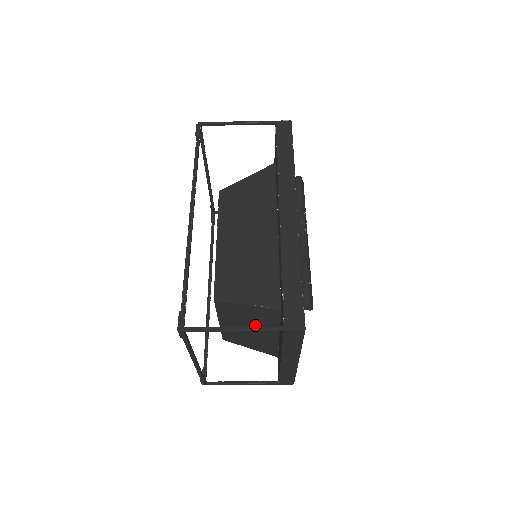
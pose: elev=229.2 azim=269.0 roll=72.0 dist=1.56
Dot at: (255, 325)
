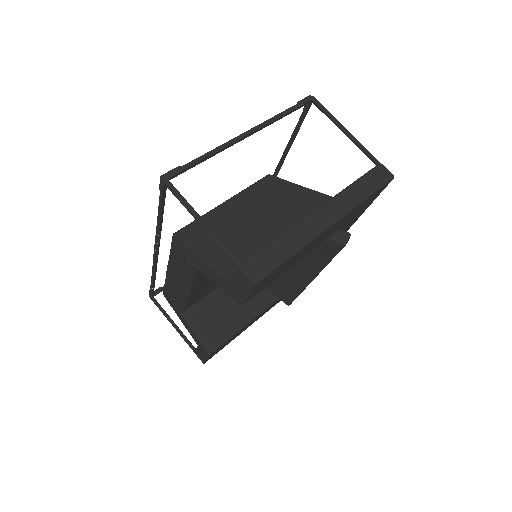
Dot at: (277, 215)
